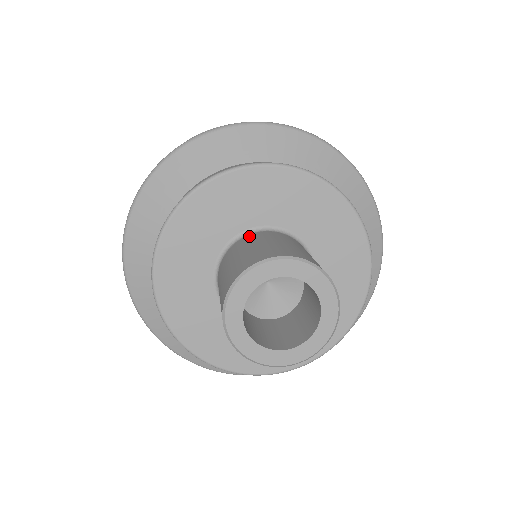
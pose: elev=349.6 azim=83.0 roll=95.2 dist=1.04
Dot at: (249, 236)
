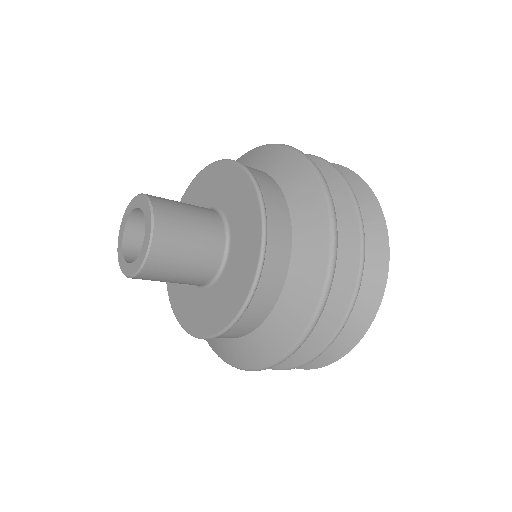
Dot at: occluded
